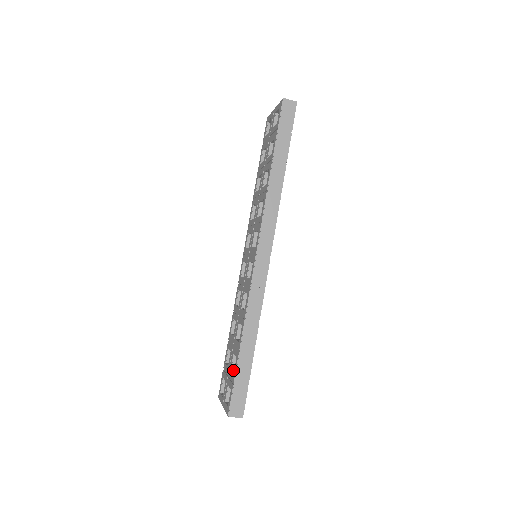
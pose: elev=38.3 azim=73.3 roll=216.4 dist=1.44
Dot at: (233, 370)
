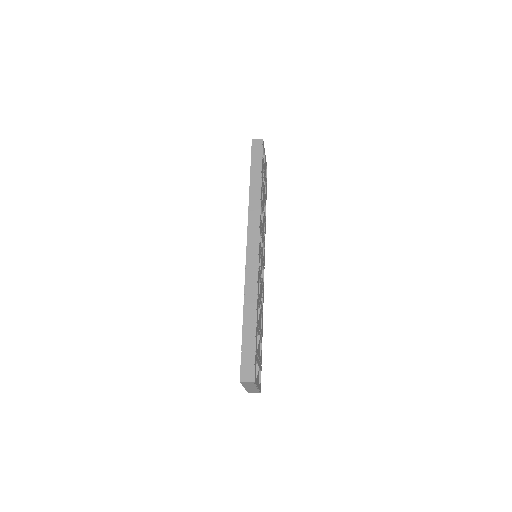
Dot at: occluded
